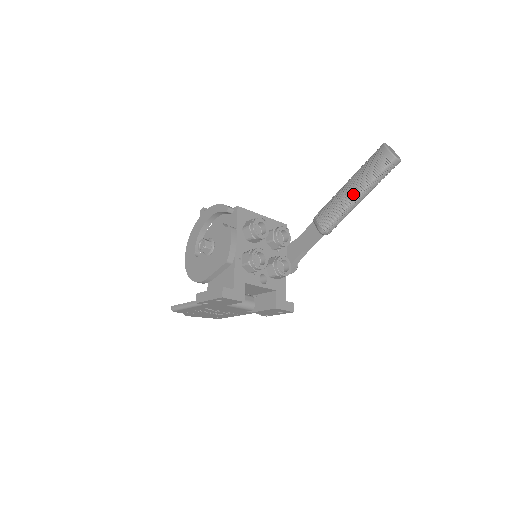
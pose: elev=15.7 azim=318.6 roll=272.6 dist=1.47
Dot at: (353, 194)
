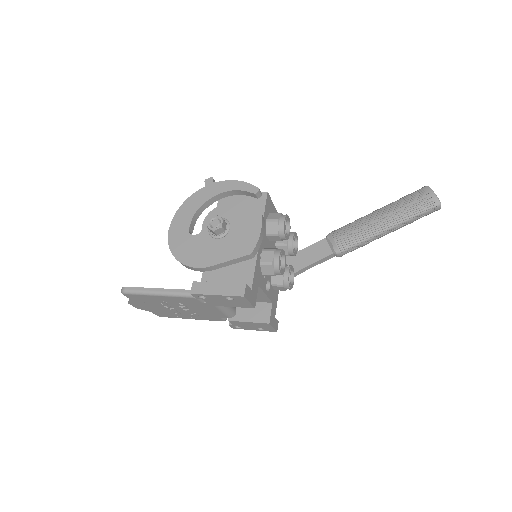
Dot at: (386, 224)
